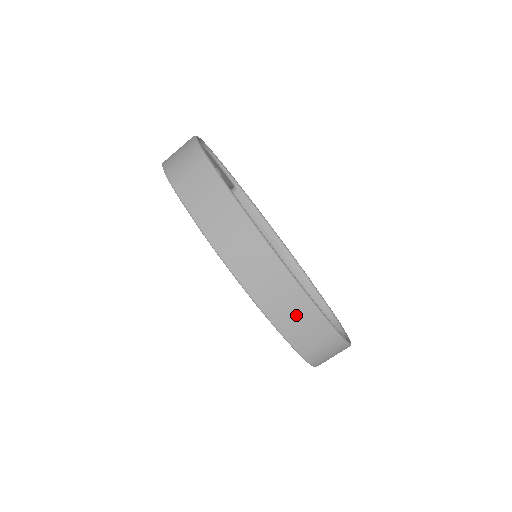
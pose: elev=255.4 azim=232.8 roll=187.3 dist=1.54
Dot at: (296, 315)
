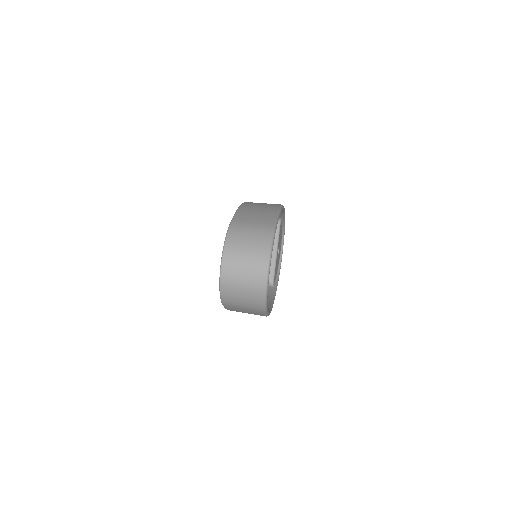
Dot at: (260, 209)
